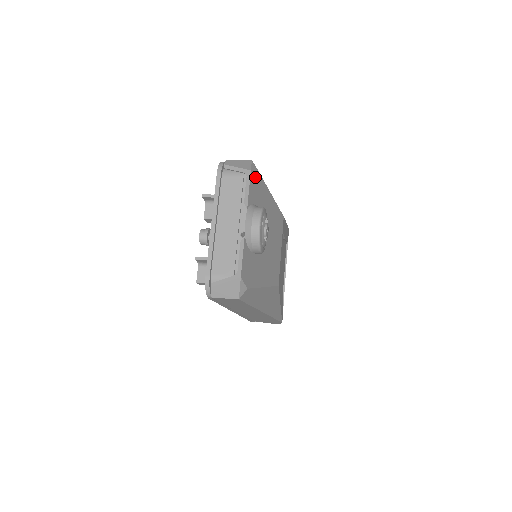
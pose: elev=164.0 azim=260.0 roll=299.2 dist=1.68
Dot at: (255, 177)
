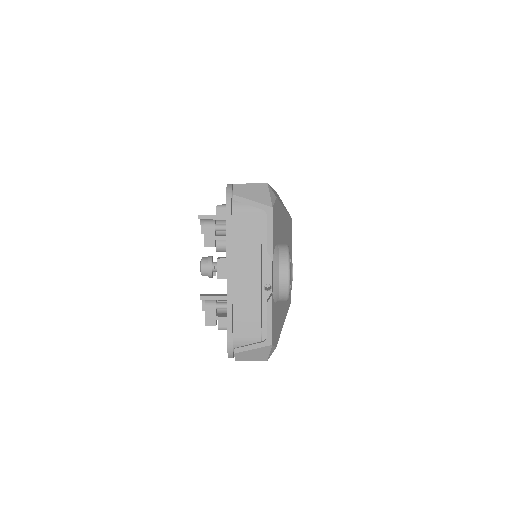
Dot at: (275, 209)
